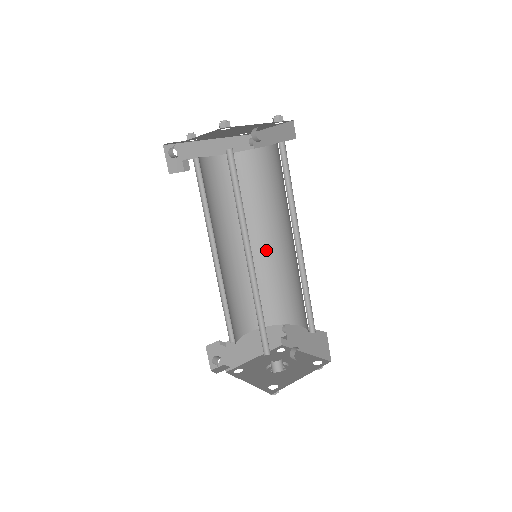
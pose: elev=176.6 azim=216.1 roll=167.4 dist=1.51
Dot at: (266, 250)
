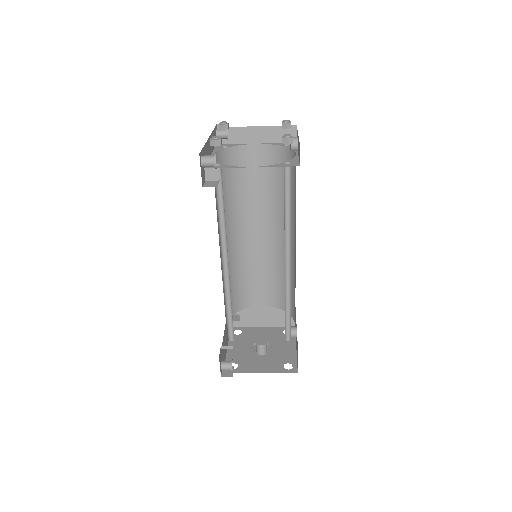
Dot at: (237, 245)
